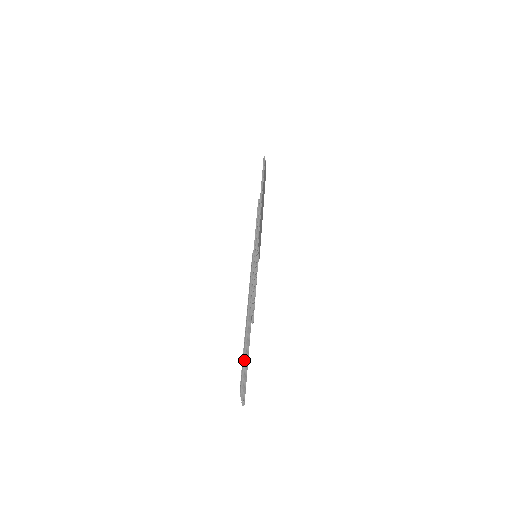
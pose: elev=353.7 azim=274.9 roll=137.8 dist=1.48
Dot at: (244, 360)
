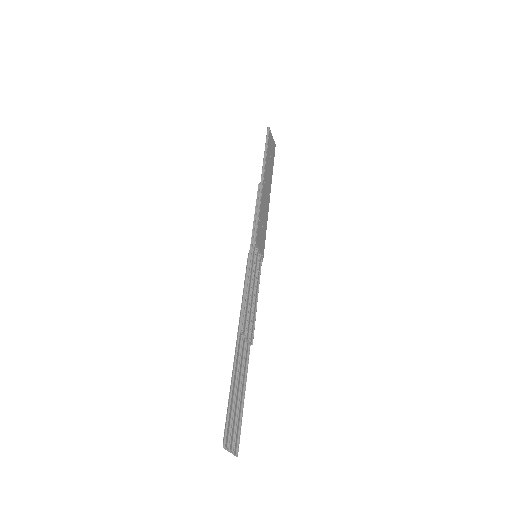
Dot at: (230, 401)
